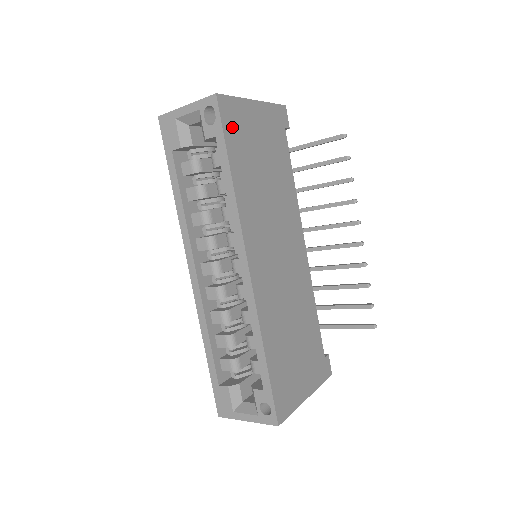
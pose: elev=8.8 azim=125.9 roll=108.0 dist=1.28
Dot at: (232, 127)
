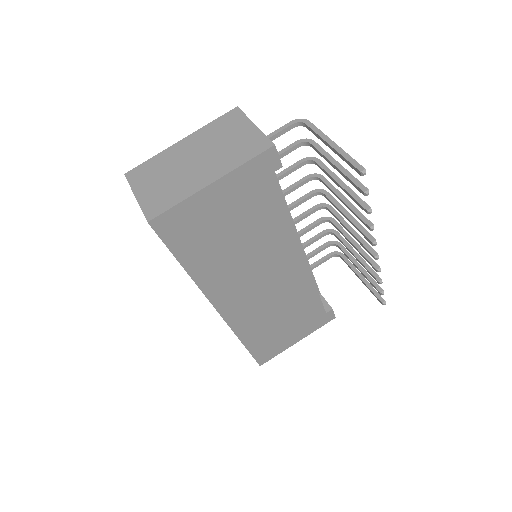
Dot at: (179, 234)
